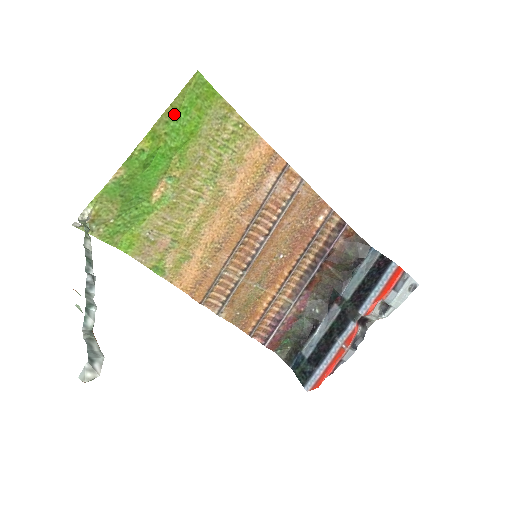
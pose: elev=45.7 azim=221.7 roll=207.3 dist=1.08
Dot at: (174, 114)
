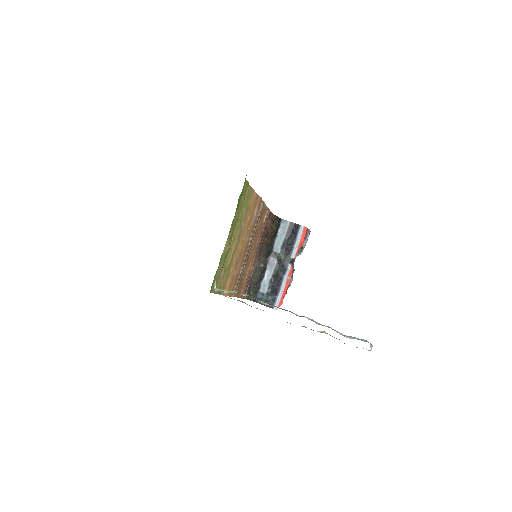
Dot at: occluded
